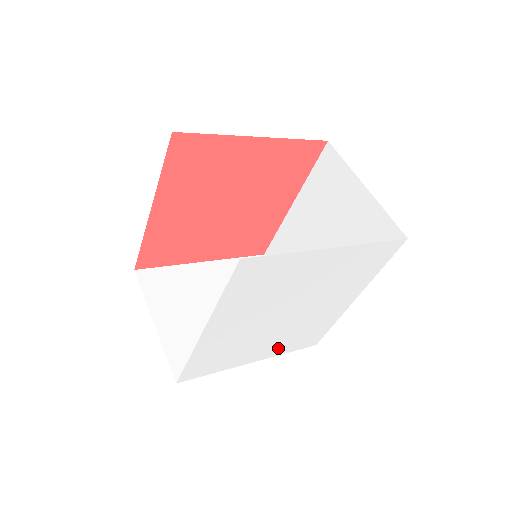
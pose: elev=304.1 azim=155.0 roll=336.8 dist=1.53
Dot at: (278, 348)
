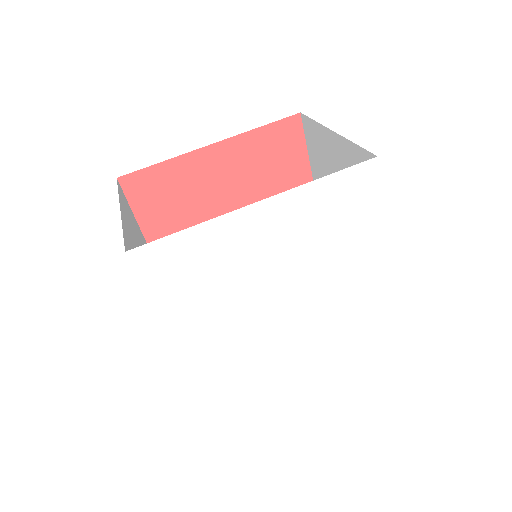
Dot at: (204, 356)
